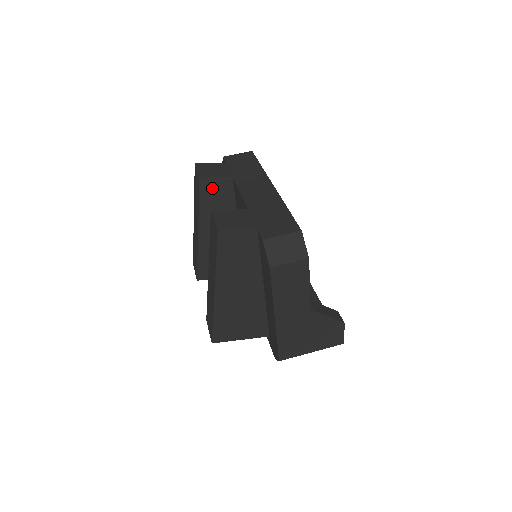
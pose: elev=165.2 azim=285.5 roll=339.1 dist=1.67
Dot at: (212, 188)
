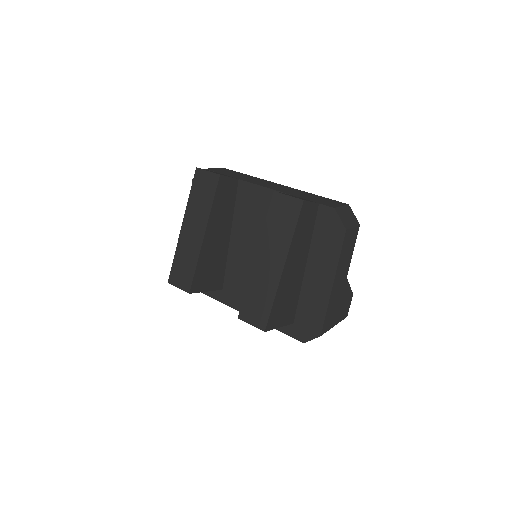
Dot at: (224, 188)
